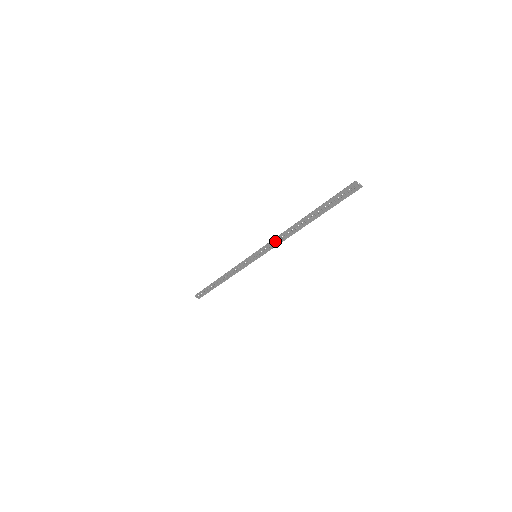
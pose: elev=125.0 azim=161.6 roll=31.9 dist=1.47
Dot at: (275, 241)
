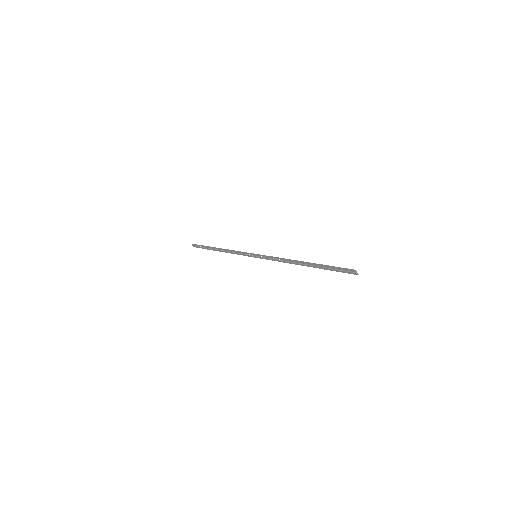
Dot at: (276, 258)
